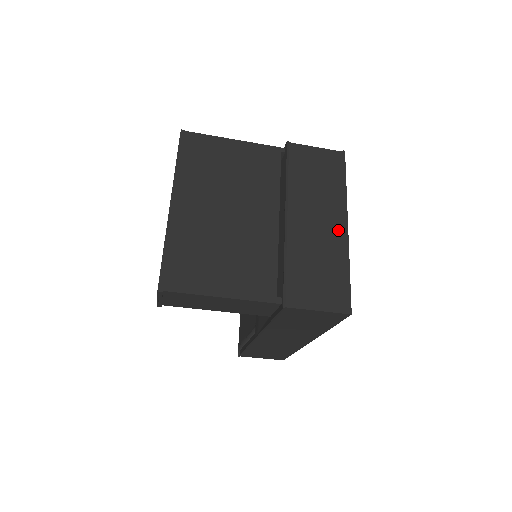
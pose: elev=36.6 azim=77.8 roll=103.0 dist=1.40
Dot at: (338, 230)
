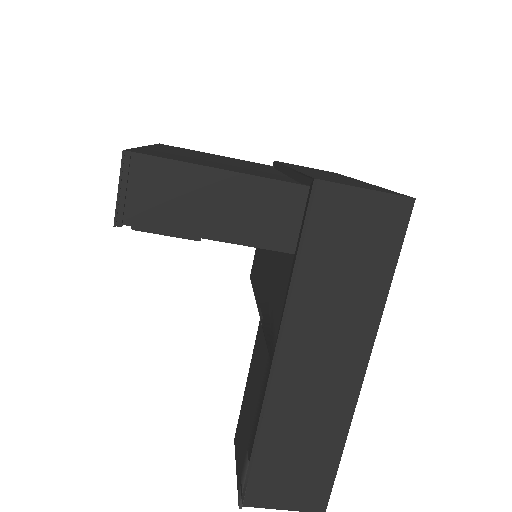
Dot at: occluded
